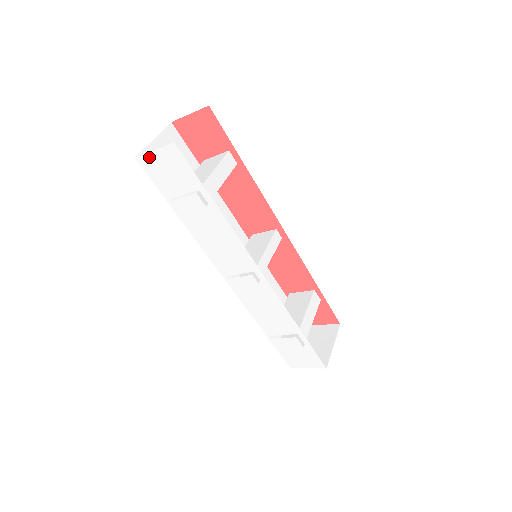
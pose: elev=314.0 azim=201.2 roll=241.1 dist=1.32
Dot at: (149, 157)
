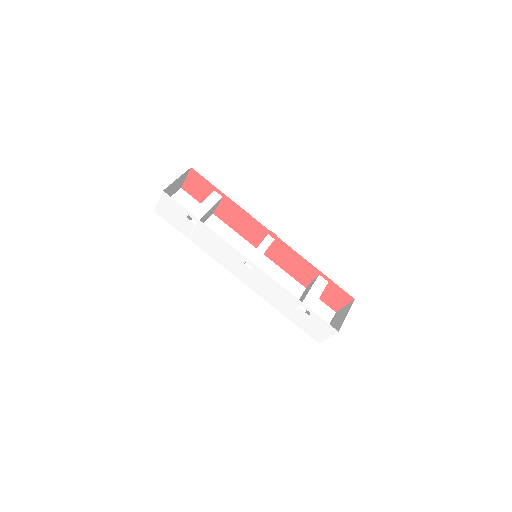
Dot at: (159, 207)
